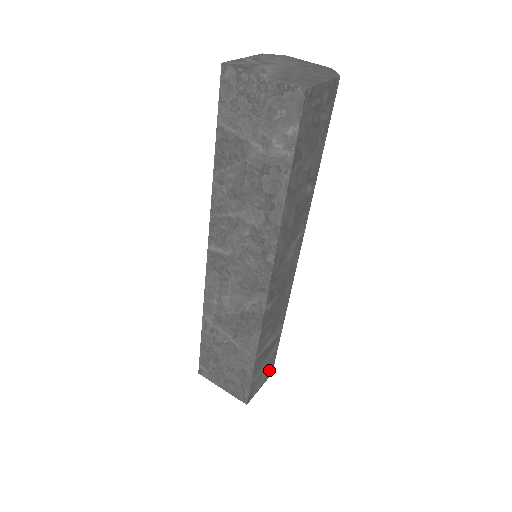
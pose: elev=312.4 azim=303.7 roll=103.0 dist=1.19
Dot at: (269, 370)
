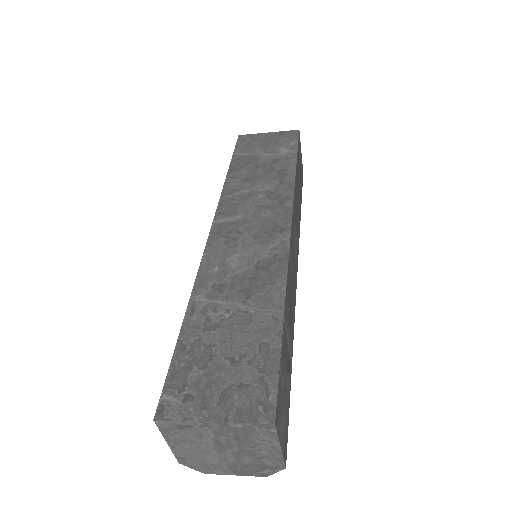
Dot at: (285, 434)
